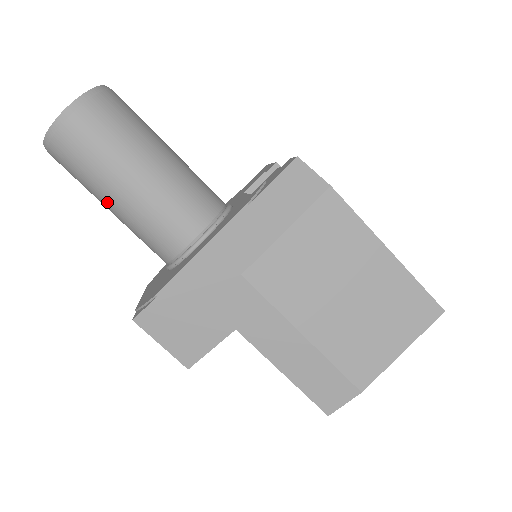
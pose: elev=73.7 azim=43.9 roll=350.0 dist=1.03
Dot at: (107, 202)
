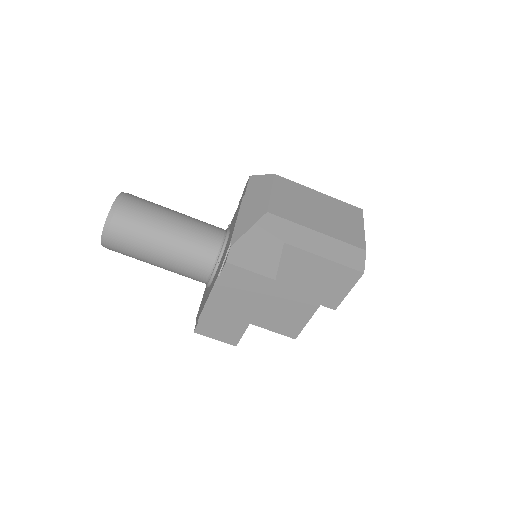
Dot at: (160, 241)
